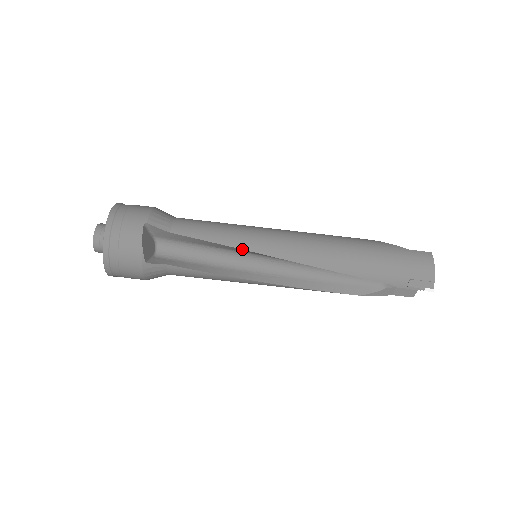
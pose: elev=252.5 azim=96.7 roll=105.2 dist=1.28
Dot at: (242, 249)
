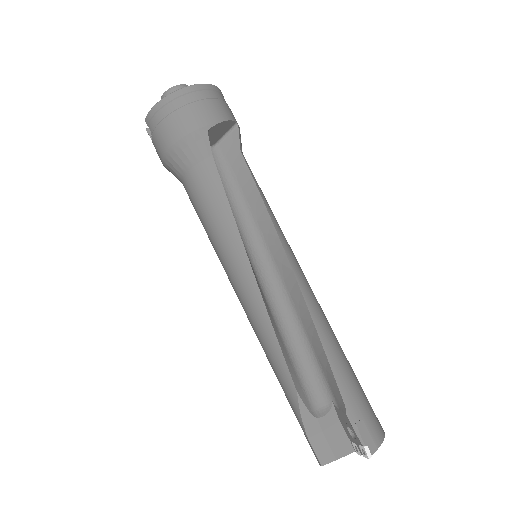
Dot at: (274, 224)
